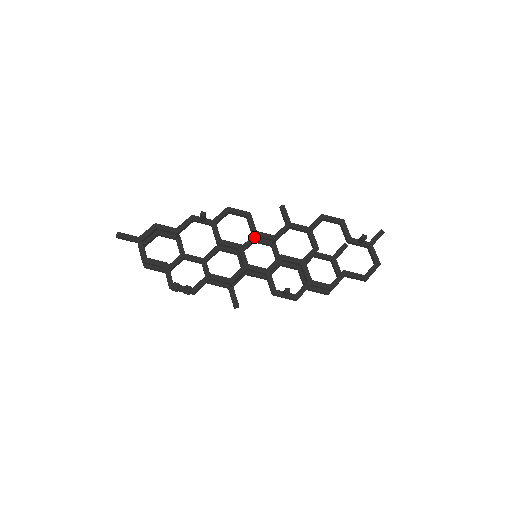
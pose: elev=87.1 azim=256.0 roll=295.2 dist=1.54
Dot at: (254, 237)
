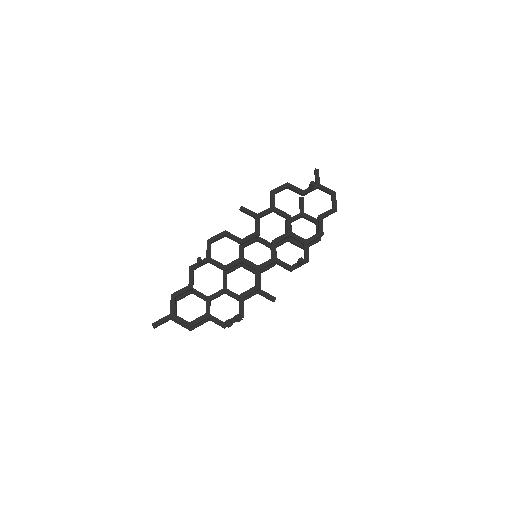
Dot at: (241, 245)
